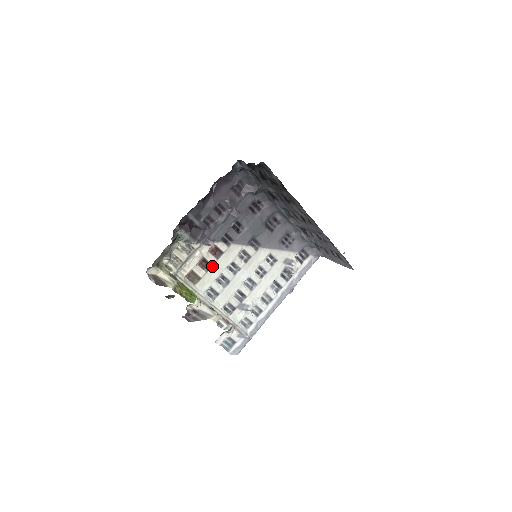
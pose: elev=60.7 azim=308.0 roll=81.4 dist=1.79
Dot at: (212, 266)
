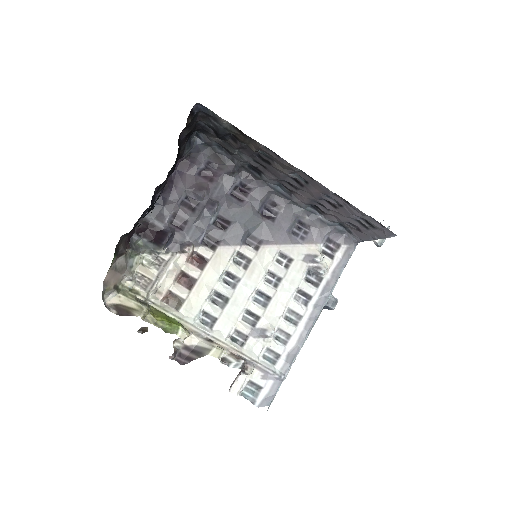
Dot at: (197, 281)
